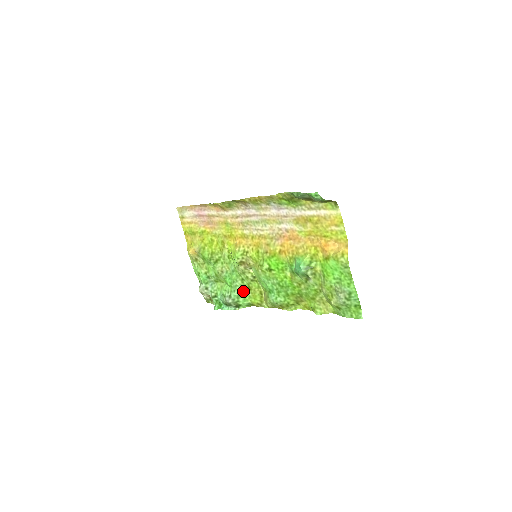
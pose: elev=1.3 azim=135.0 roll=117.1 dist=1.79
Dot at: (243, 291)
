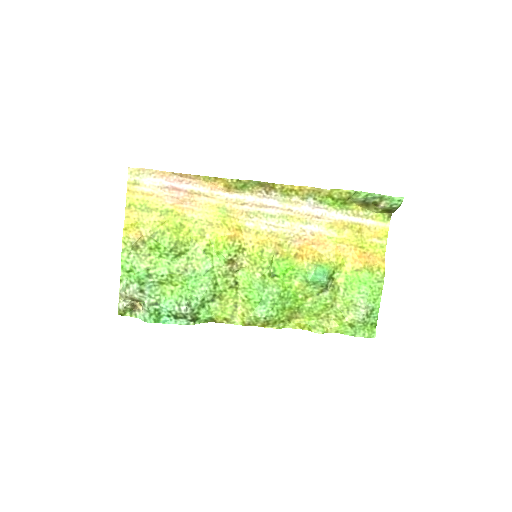
Dot at: (208, 300)
